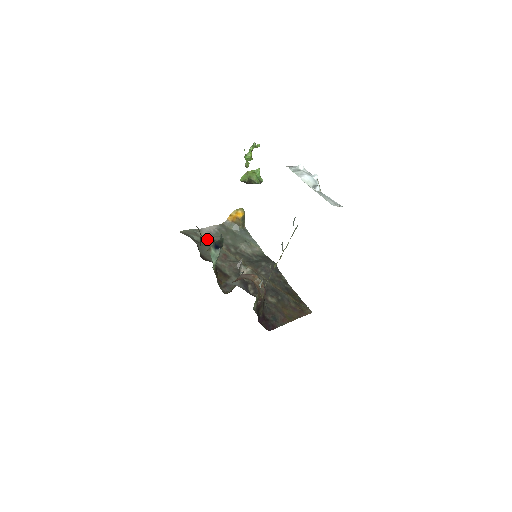
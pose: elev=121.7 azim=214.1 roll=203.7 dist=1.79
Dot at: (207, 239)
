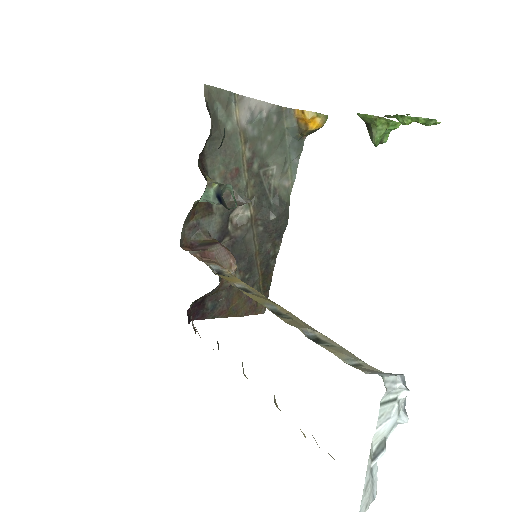
Dot at: (236, 126)
